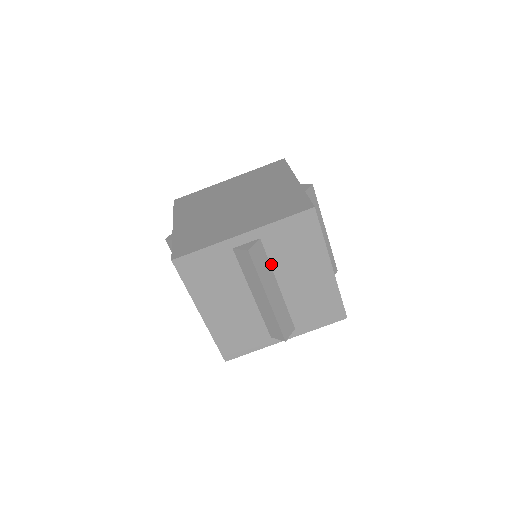
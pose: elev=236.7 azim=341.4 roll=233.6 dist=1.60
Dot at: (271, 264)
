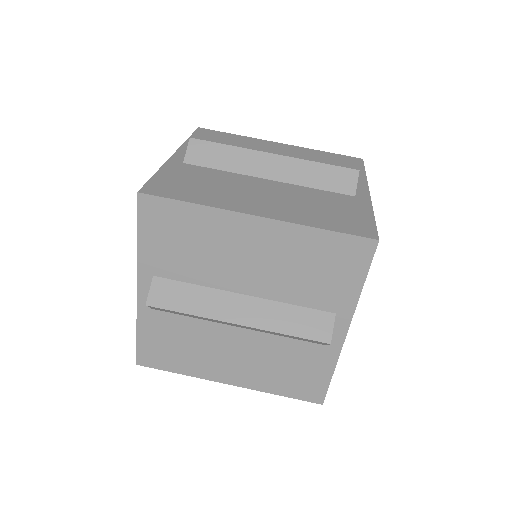
Dot at: (201, 284)
